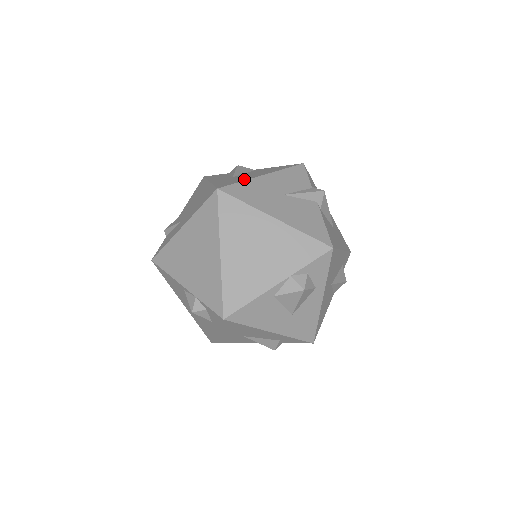
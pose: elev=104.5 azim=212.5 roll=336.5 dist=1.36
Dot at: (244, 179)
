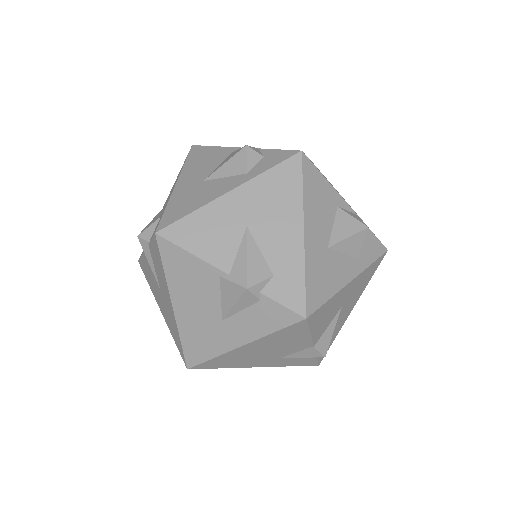
Dot at: occluded
